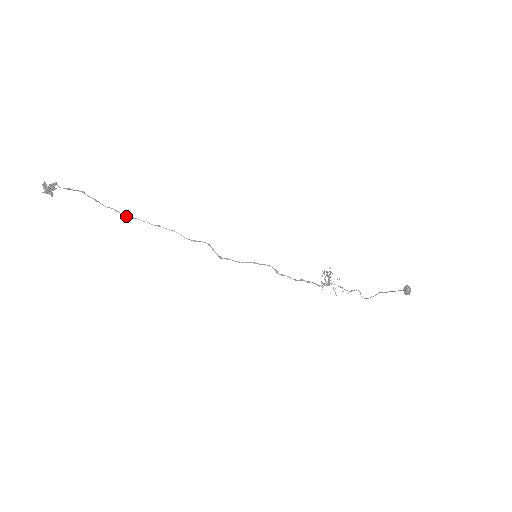
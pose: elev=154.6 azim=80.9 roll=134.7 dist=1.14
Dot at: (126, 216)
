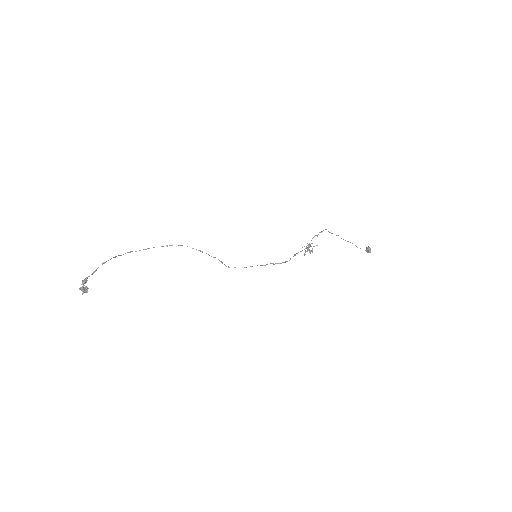
Dot at: occluded
